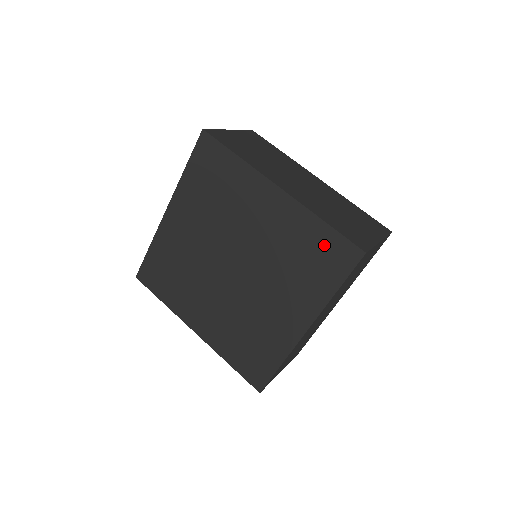
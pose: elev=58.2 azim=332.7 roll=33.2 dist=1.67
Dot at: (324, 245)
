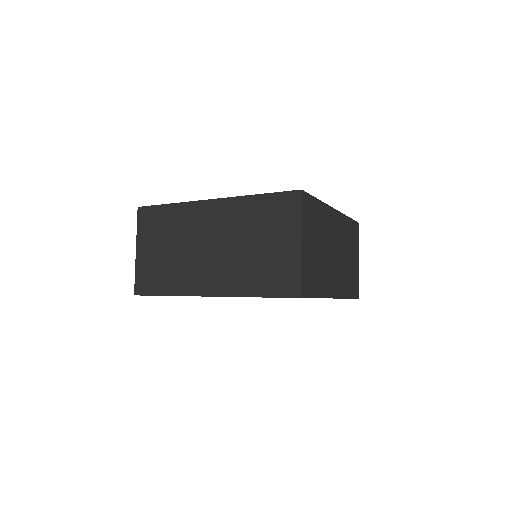
Dot at: occluded
